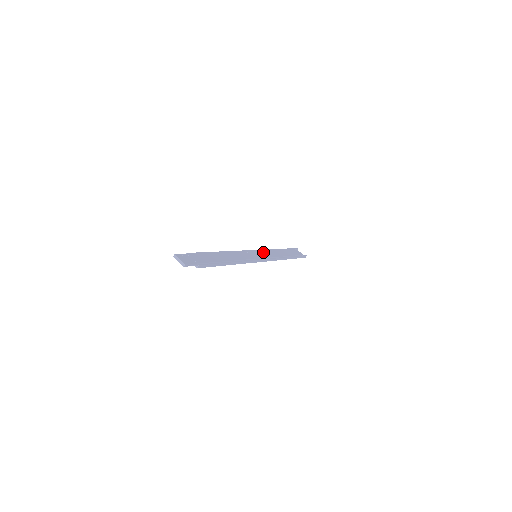
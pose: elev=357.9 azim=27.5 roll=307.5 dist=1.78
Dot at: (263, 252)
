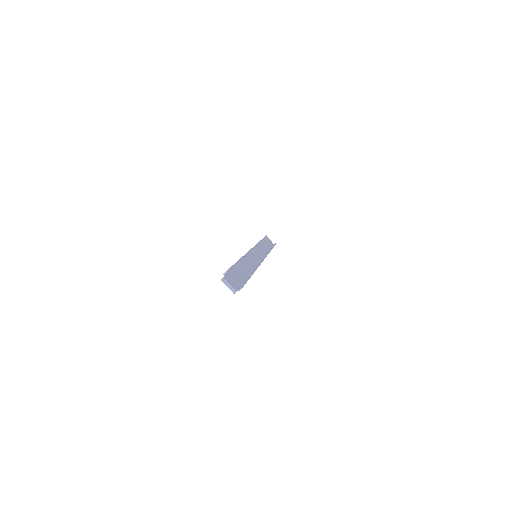
Dot at: (258, 249)
